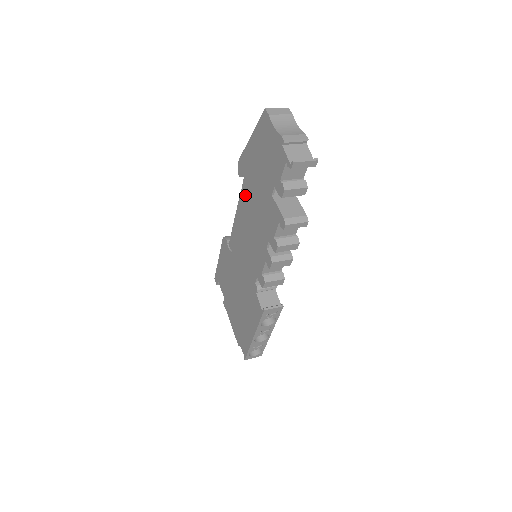
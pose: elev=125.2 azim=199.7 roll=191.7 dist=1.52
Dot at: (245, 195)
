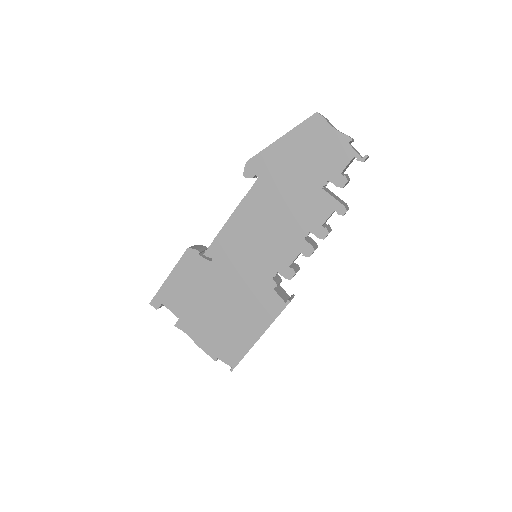
Dot at: (259, 195)
